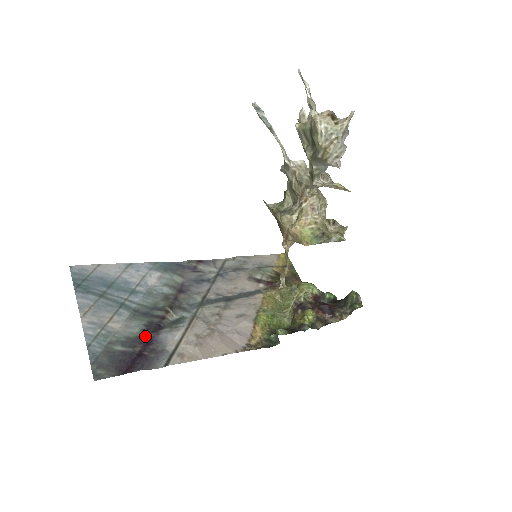
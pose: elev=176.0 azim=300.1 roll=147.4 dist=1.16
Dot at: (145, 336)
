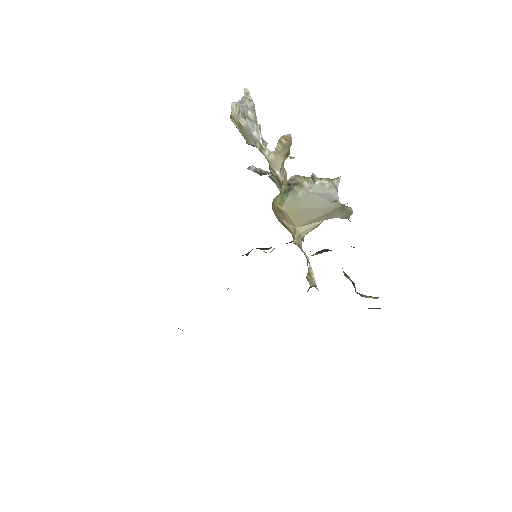
Dot at: occluded
